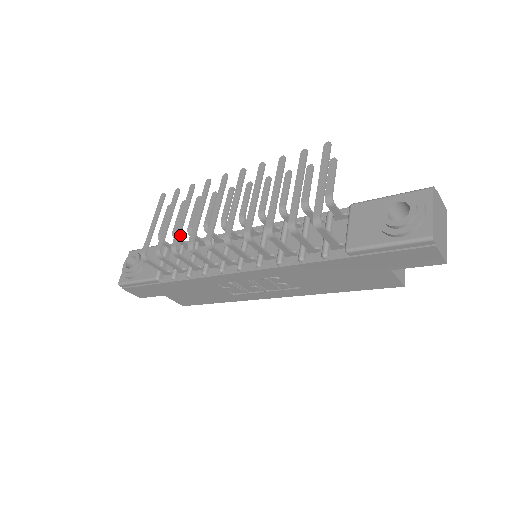
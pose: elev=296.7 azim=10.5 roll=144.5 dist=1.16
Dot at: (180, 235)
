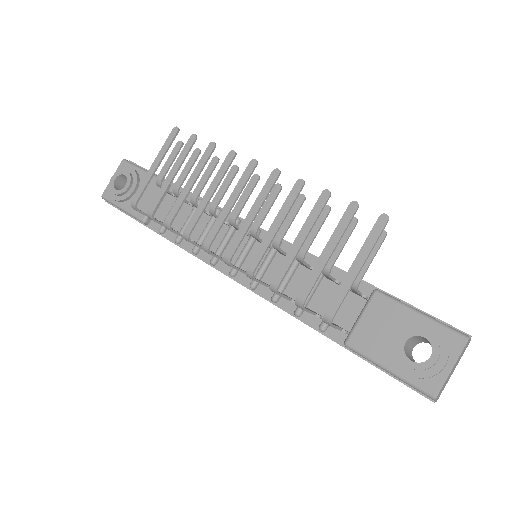
Dot at: (179, 209)
